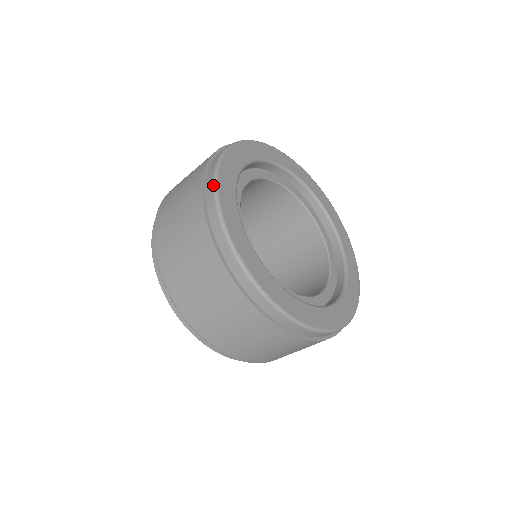
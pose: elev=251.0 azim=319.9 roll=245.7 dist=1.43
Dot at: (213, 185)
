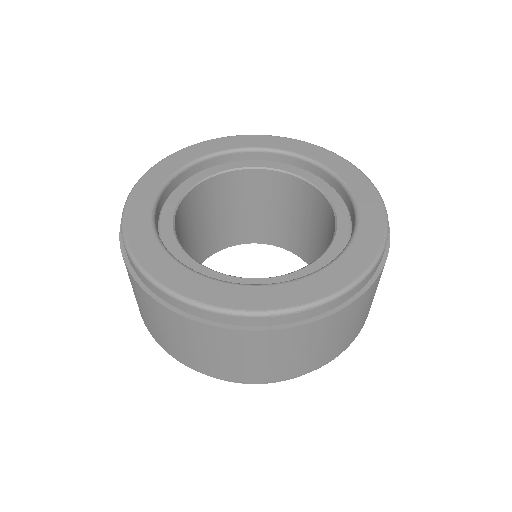
Dot at: (129, 257)
